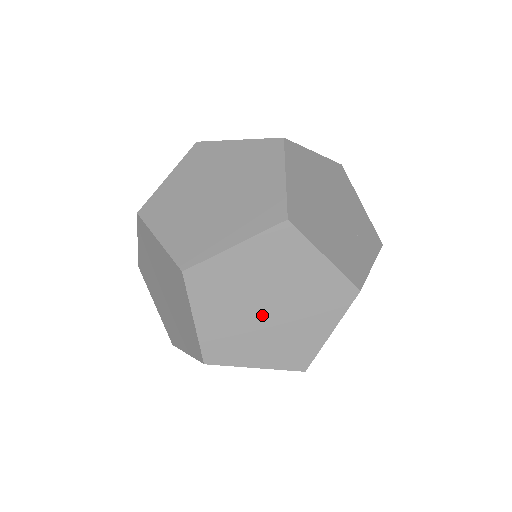
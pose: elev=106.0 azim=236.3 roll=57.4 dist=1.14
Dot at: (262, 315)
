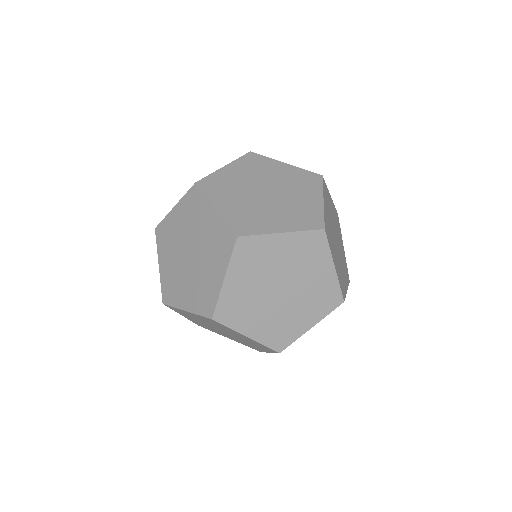
Dot at: (220, 331)
